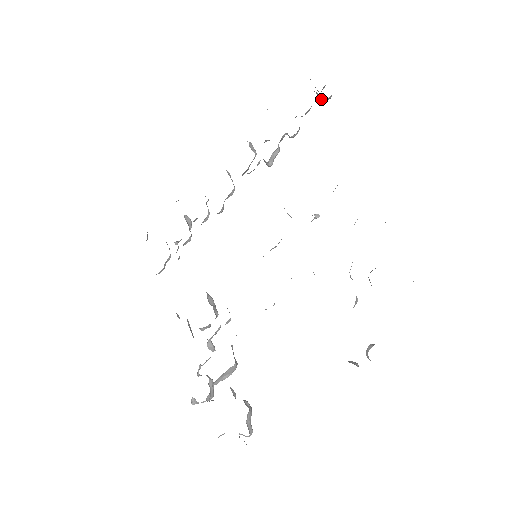
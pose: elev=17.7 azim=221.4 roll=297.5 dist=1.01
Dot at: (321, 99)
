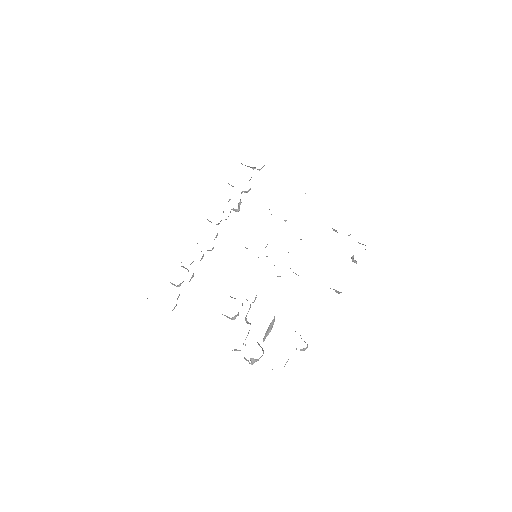
Dot at: (258, 169)
